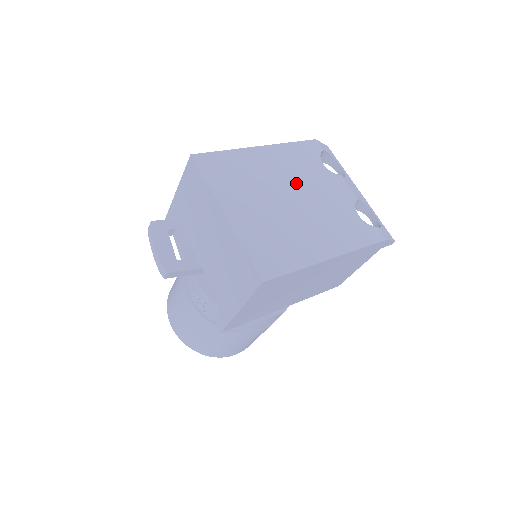
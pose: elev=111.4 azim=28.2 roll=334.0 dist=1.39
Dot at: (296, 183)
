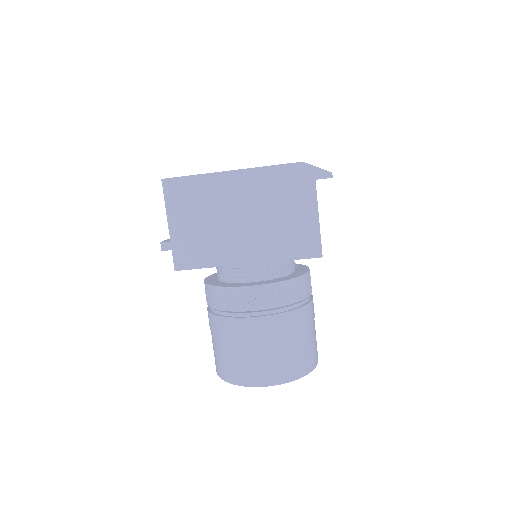
Dot at: occluded
